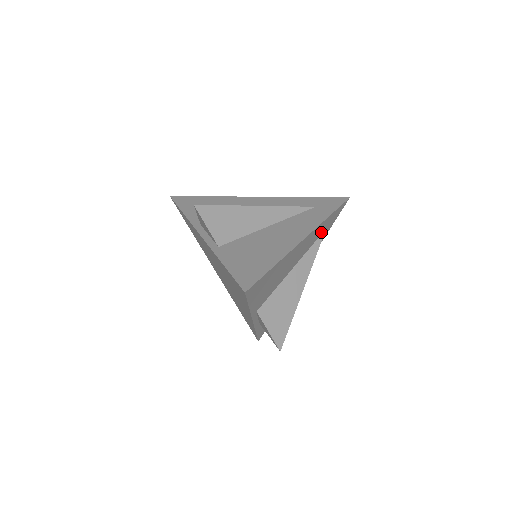
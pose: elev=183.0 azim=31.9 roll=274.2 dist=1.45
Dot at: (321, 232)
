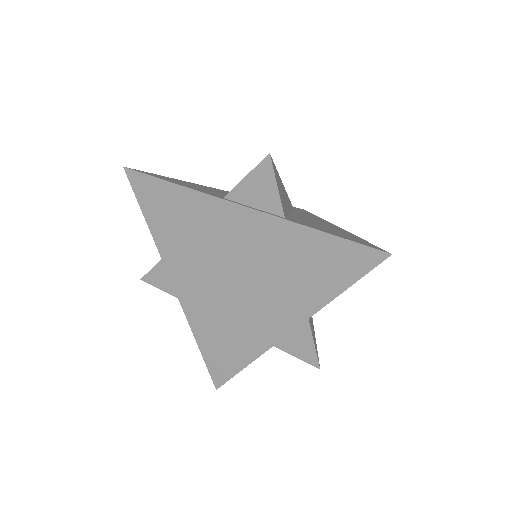
Dot at: occluded
